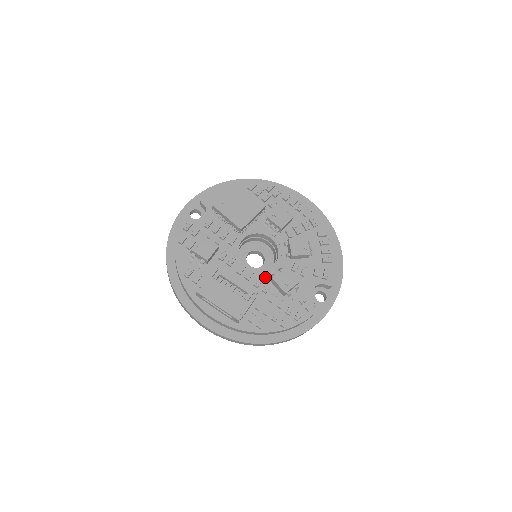
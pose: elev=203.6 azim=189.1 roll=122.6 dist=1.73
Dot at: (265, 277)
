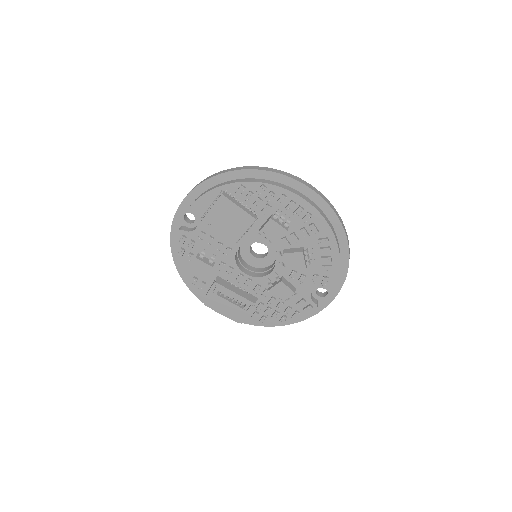
Dot at: (264, 283)
